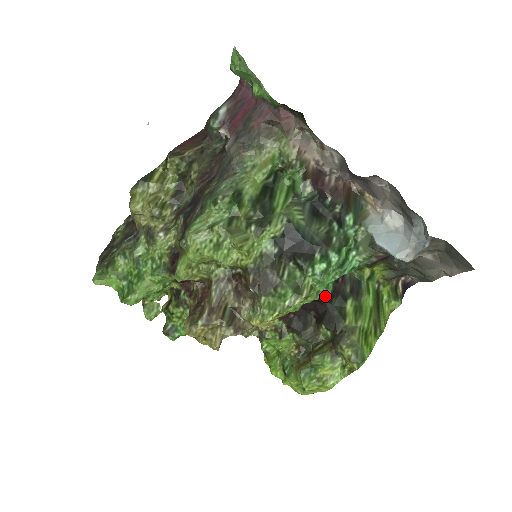
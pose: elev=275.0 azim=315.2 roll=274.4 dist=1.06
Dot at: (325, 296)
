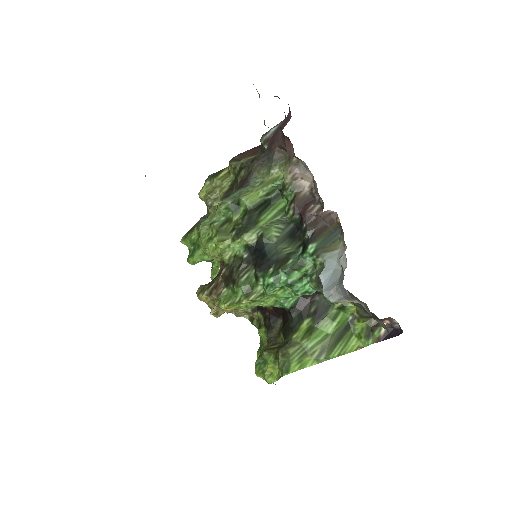
Dot at: (285, 307)
